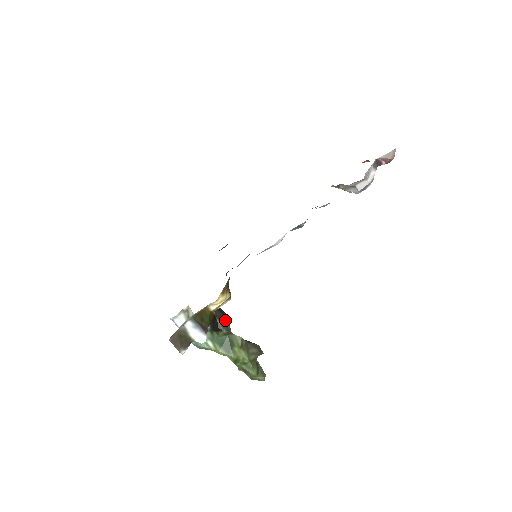
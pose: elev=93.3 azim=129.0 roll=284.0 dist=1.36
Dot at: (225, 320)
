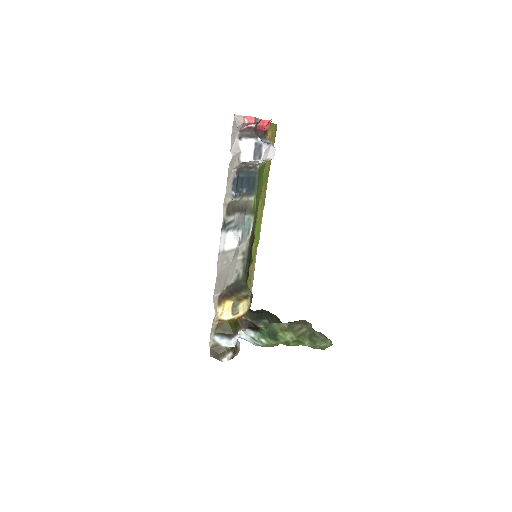
Dot at: (259, 318)
